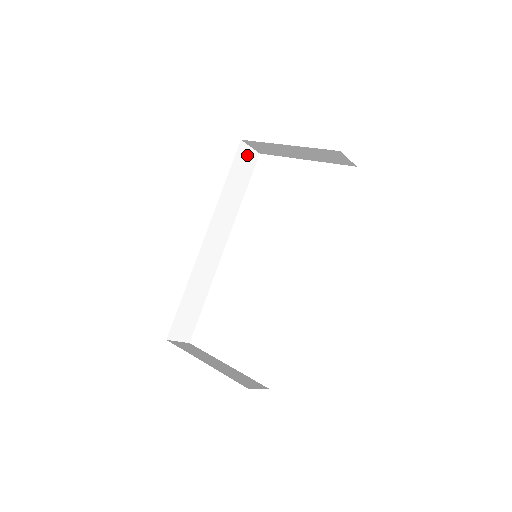
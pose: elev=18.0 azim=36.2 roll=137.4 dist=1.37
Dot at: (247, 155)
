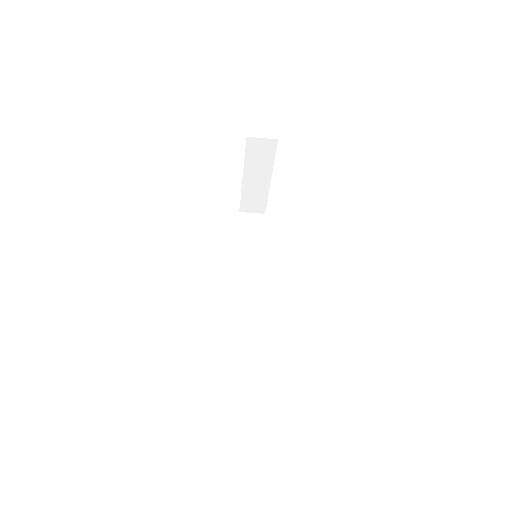
Dot at: (252, 219)
